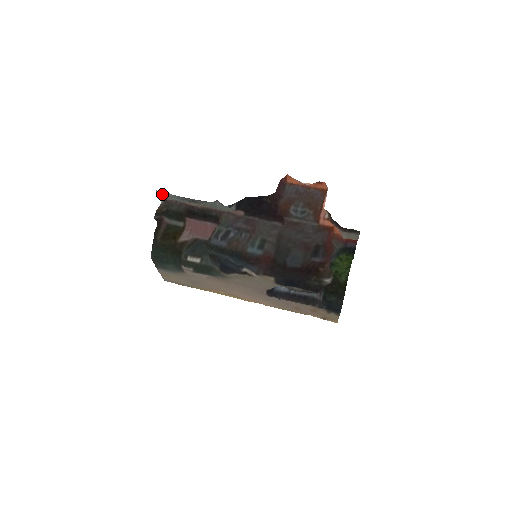
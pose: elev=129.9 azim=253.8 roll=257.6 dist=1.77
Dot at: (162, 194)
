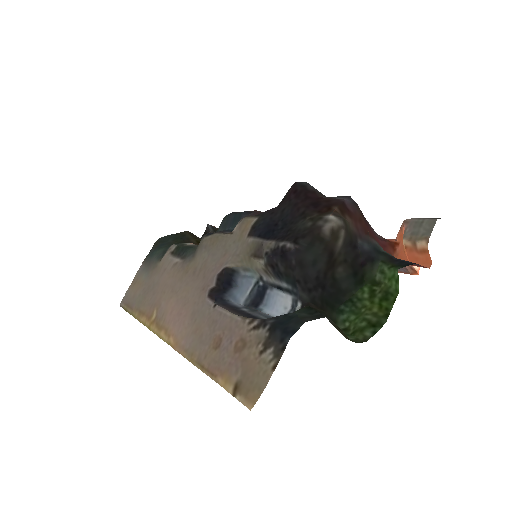
Dot at: occluded
